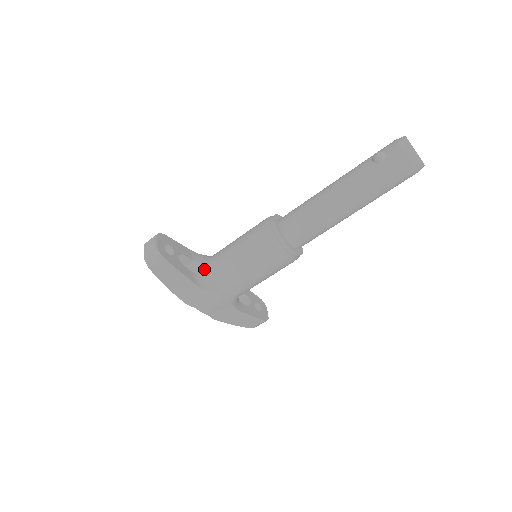
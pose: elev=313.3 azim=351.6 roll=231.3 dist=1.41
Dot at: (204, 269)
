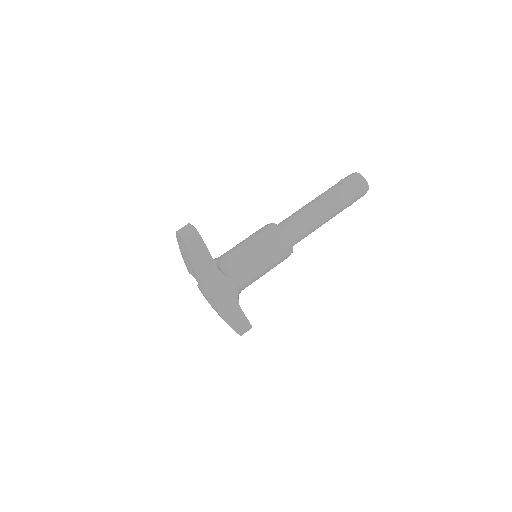
Dot at: (218, 262)
